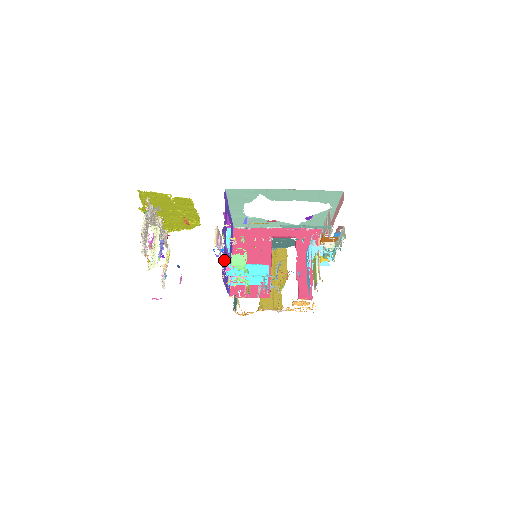
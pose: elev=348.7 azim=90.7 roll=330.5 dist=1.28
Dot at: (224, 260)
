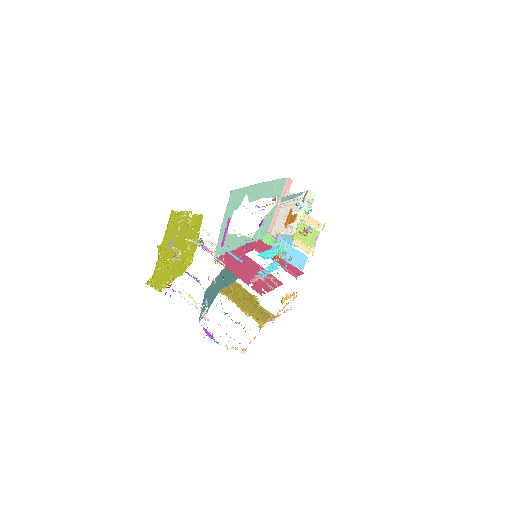
Dot at: occluded
